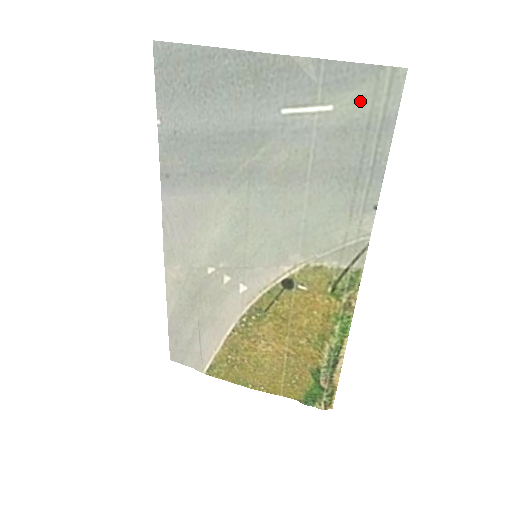
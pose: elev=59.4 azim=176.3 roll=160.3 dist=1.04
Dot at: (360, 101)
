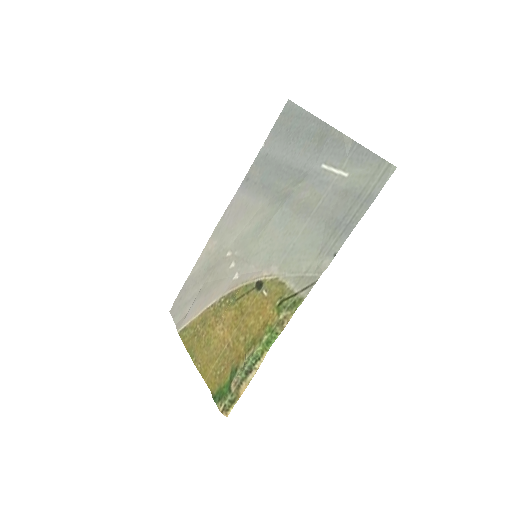
Dot at: (363, 177)
